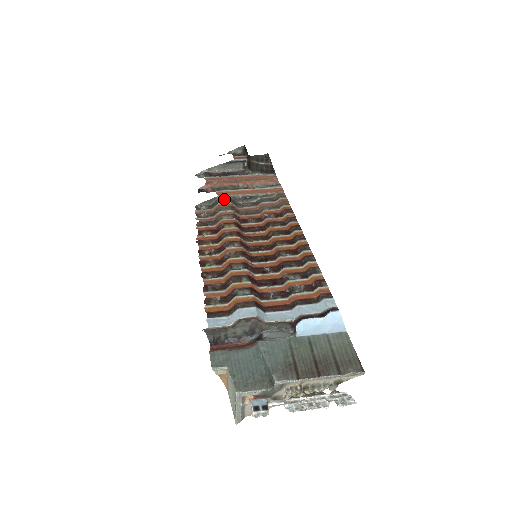
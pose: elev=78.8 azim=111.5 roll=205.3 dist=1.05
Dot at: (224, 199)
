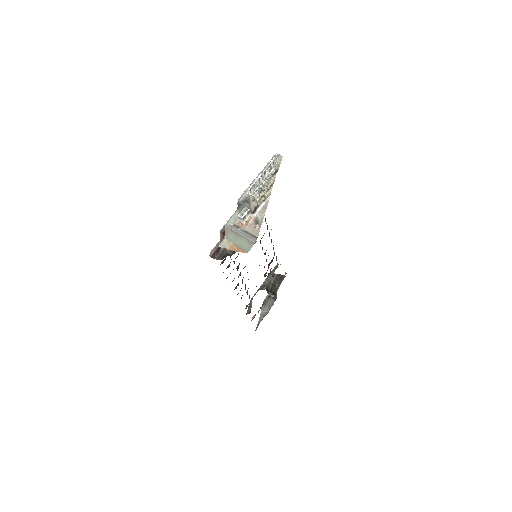
Dot at: occluded
